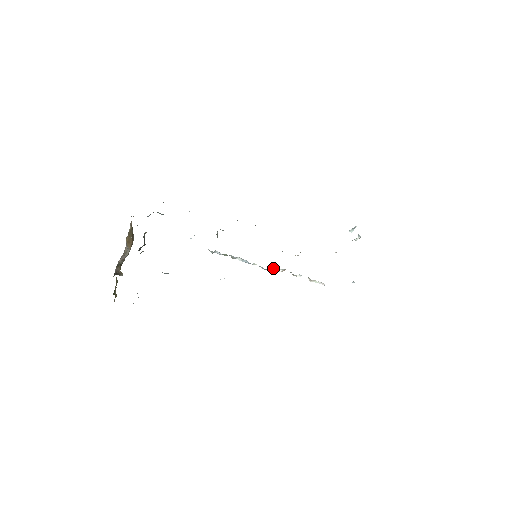
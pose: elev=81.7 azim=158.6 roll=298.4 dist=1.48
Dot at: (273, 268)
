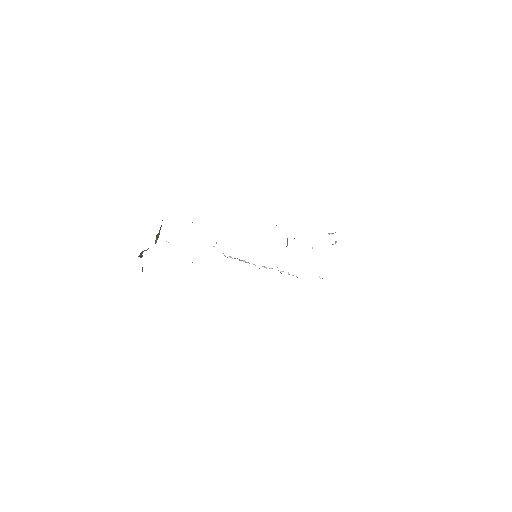
Dot at: (266, 267)
